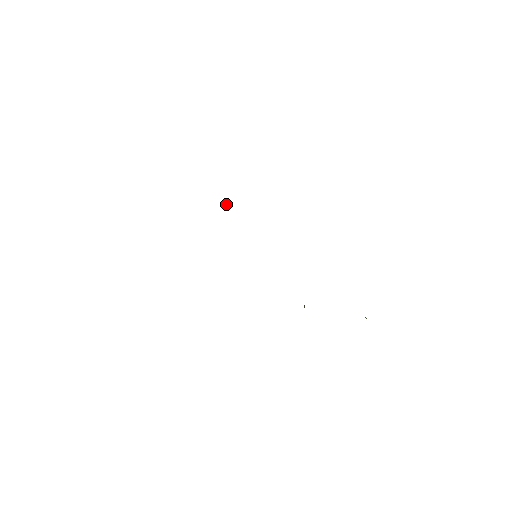
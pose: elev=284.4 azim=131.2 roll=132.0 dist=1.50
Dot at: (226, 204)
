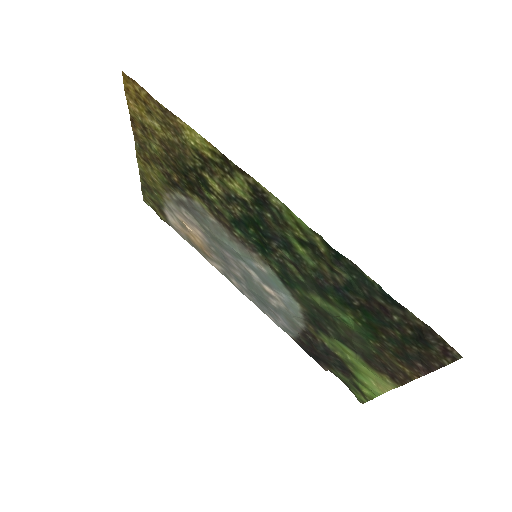
Dot at: (187, 226)
